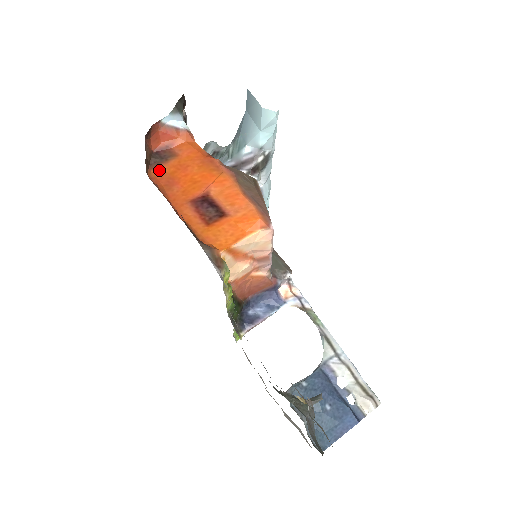
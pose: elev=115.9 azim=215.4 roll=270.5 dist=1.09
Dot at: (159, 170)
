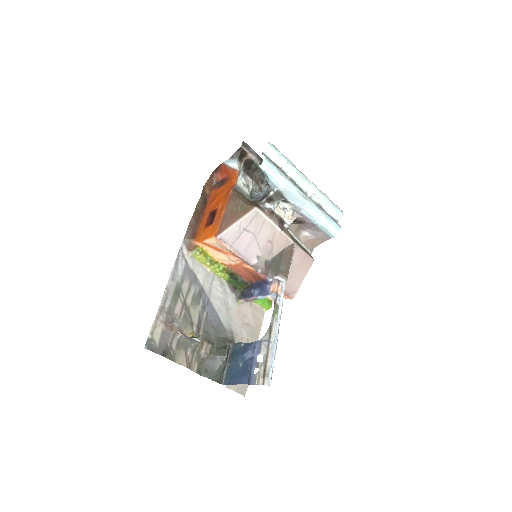
Dot at: (216, 191)
